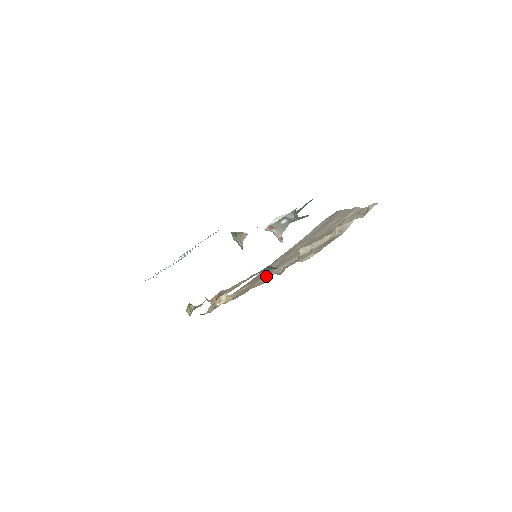
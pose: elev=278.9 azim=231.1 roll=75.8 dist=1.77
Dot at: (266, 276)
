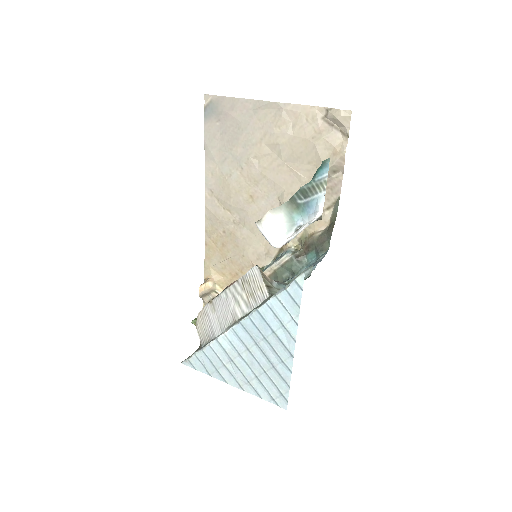
Dot at: (254, 245)
